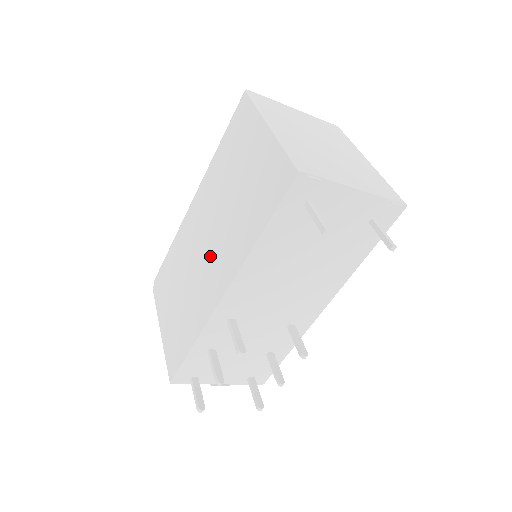
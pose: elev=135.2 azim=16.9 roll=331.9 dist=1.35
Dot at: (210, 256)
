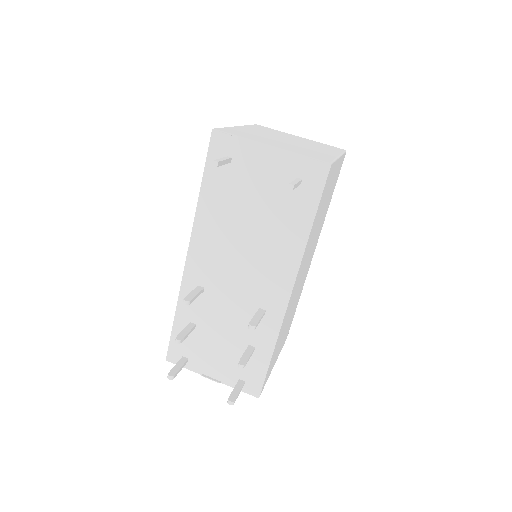
Dot at: occluded
